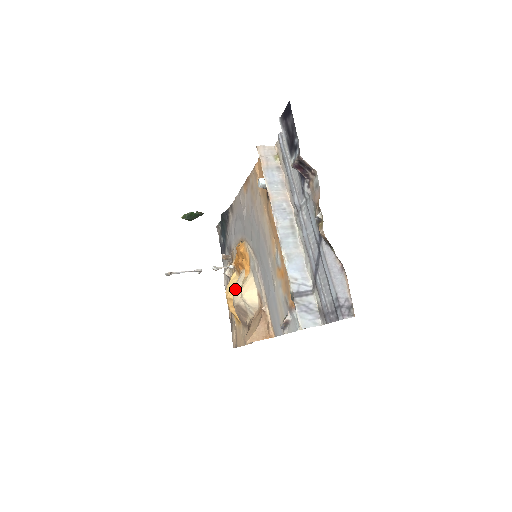
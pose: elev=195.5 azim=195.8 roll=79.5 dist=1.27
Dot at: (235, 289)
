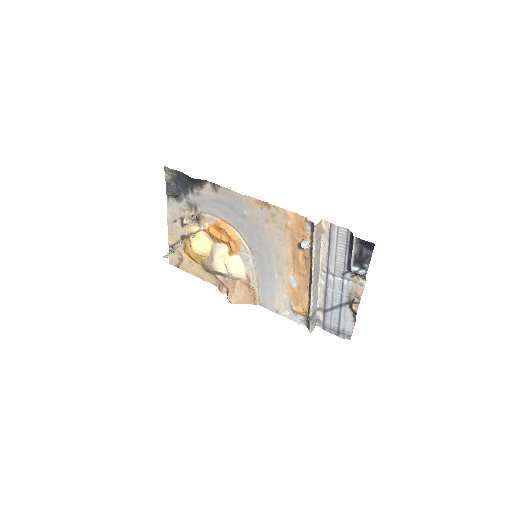
Dot at: (217, 259)
